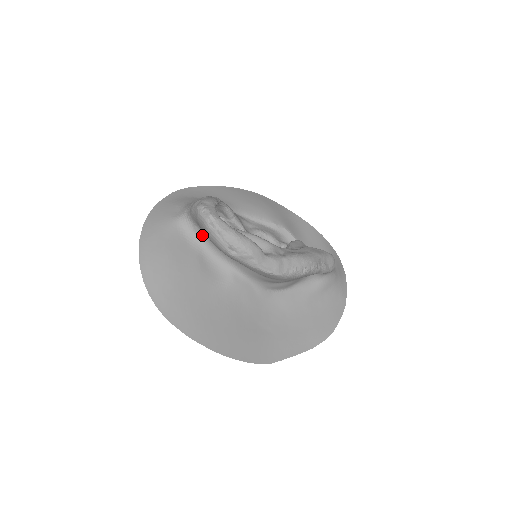
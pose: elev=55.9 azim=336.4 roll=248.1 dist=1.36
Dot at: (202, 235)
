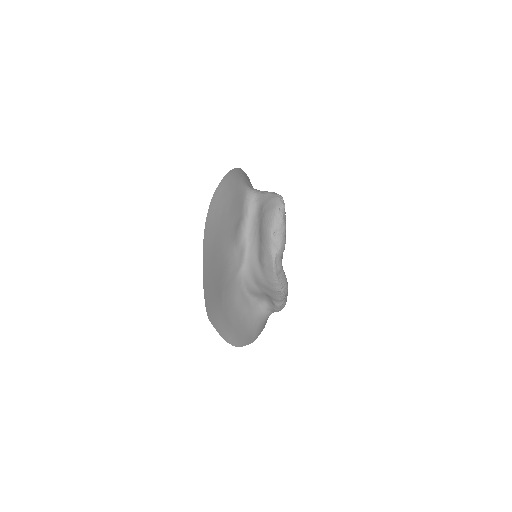
Dot at: (253, 211)
